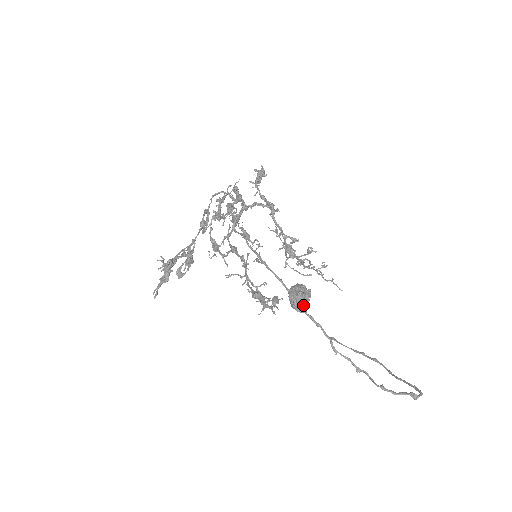
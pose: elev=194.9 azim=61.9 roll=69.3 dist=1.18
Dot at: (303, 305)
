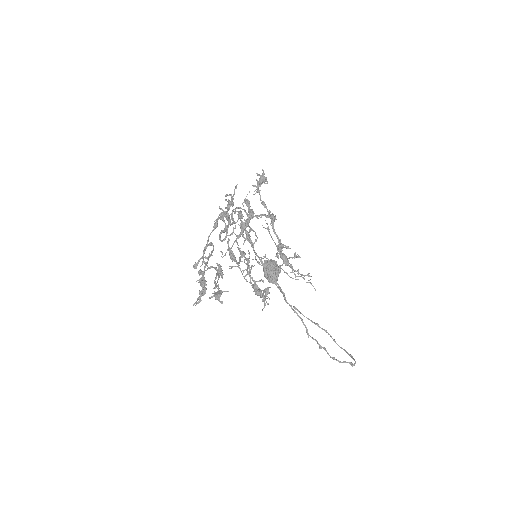
Dot at: (275, 279)
